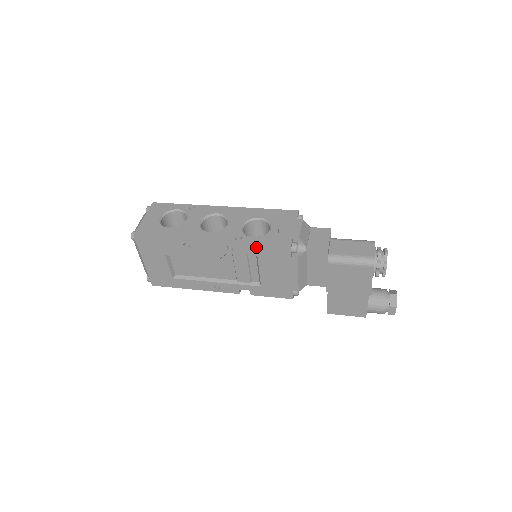
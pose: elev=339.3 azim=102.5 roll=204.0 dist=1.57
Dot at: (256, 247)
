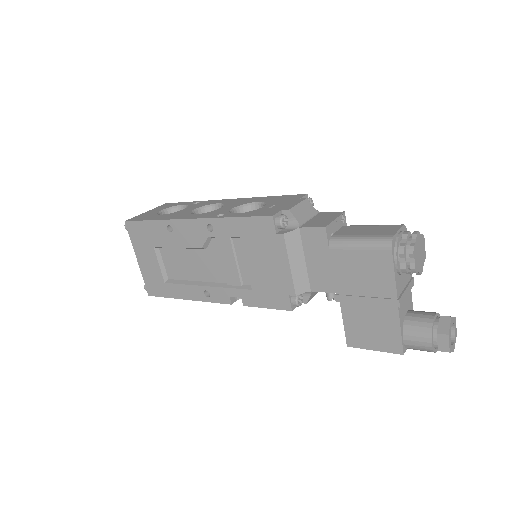
Dot at: (236, 222)
